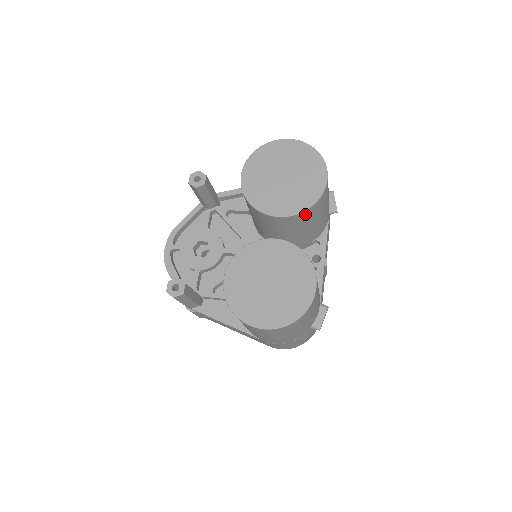
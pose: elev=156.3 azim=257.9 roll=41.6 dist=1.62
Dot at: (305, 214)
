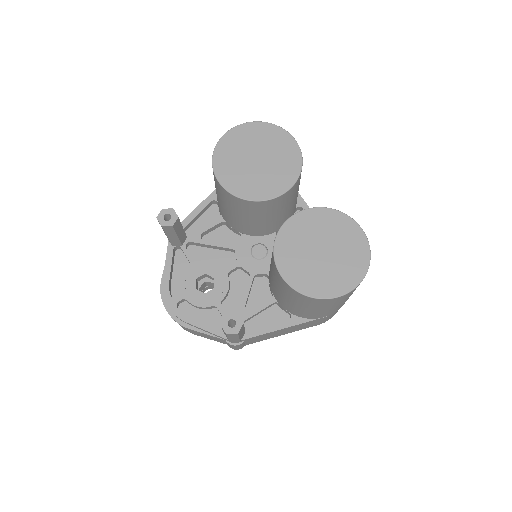
Dot at: (298, 180)
